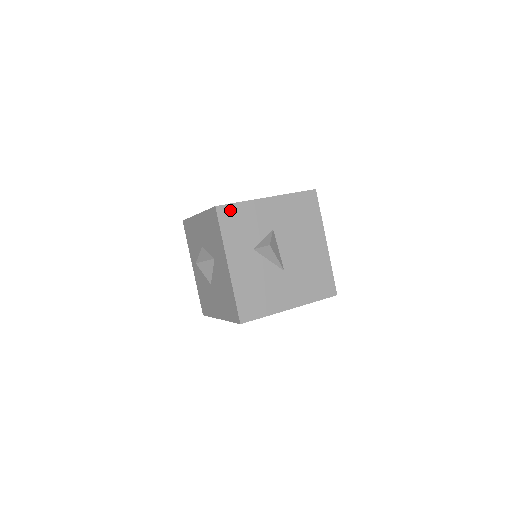
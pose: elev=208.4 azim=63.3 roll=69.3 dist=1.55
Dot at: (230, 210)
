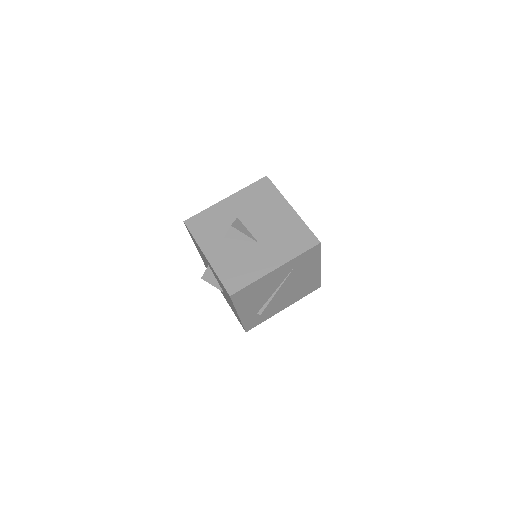
Dot at: (196, 219)
